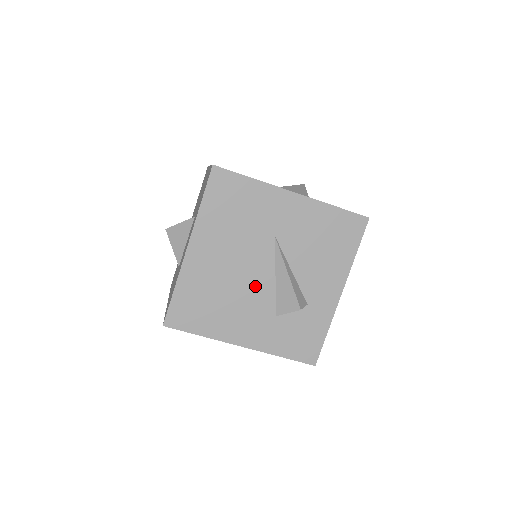
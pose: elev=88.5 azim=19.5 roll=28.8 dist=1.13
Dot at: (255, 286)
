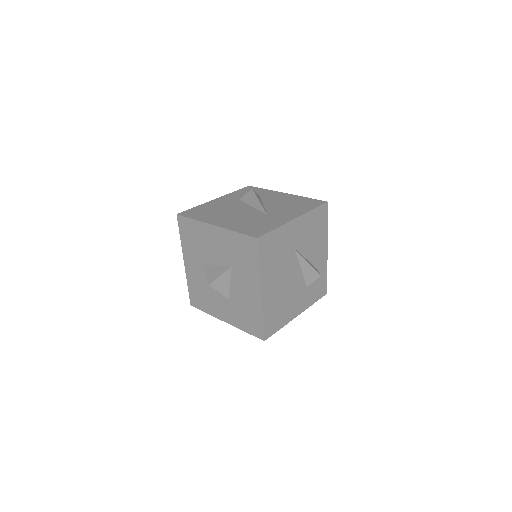
Dot at: (294, 282)
